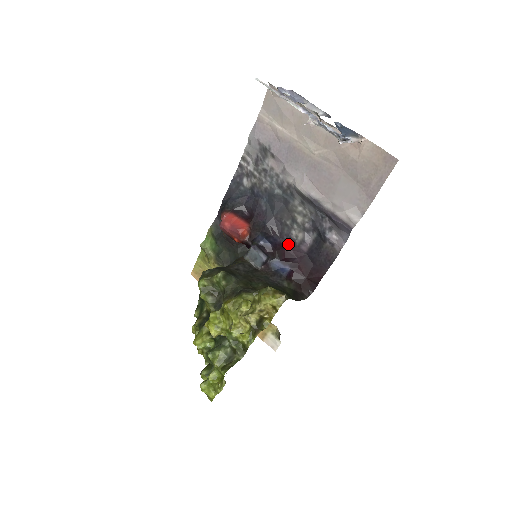
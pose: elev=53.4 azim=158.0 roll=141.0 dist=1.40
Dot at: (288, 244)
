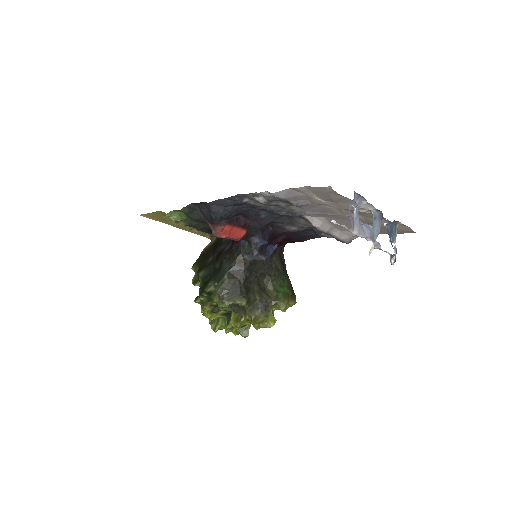
Dot at: (278, 230)
